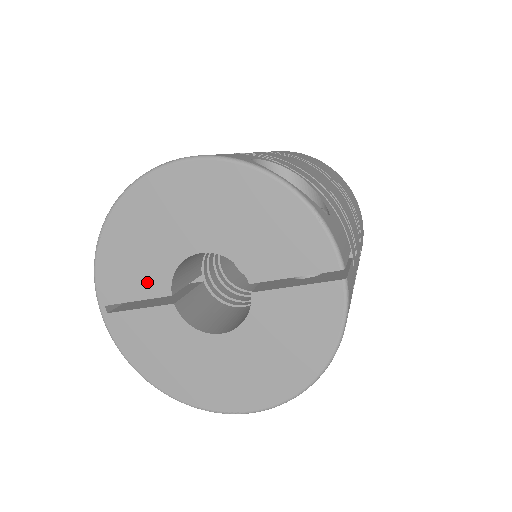
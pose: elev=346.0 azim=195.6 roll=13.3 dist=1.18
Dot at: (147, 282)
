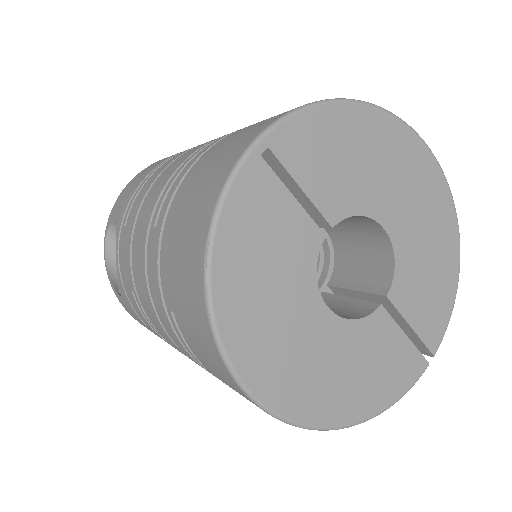
Dot at: (329, 189)
